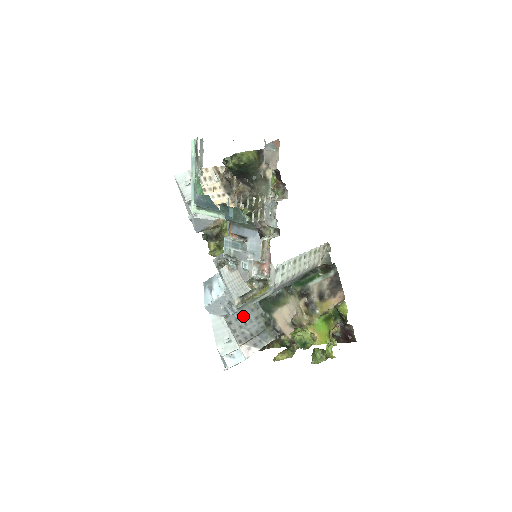
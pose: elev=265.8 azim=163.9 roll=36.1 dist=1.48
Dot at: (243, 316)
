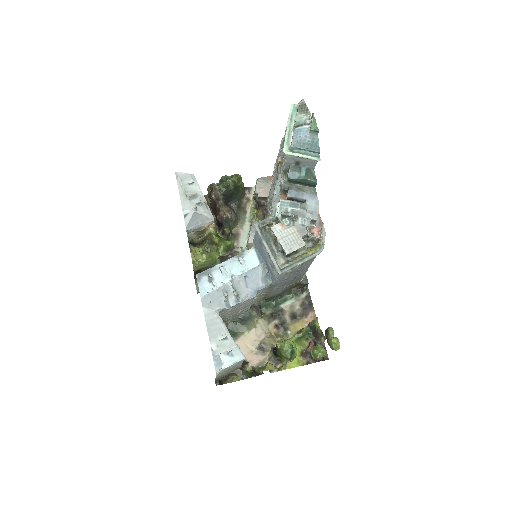
Dot at: occluded
